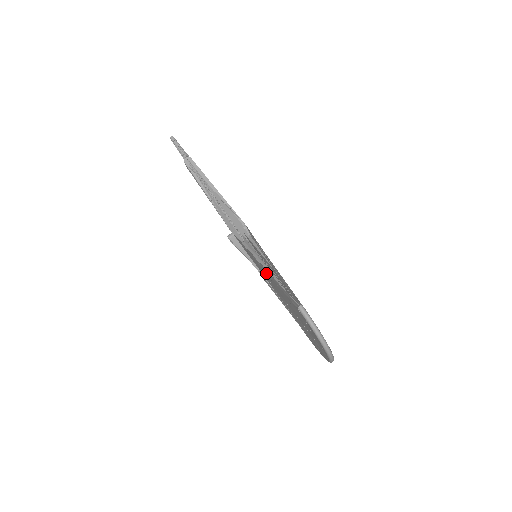
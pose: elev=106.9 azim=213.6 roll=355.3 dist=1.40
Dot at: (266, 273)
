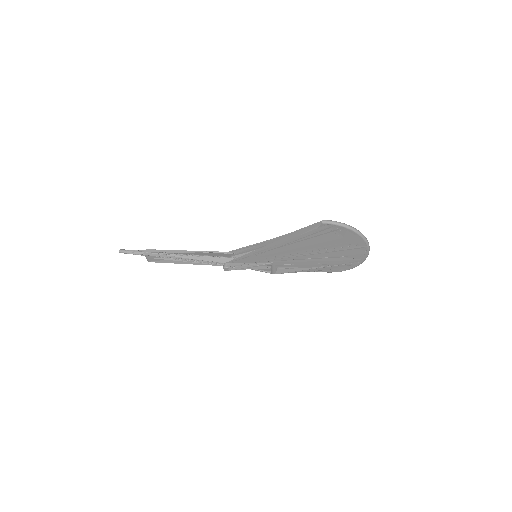
Dot at: (277, 245)
